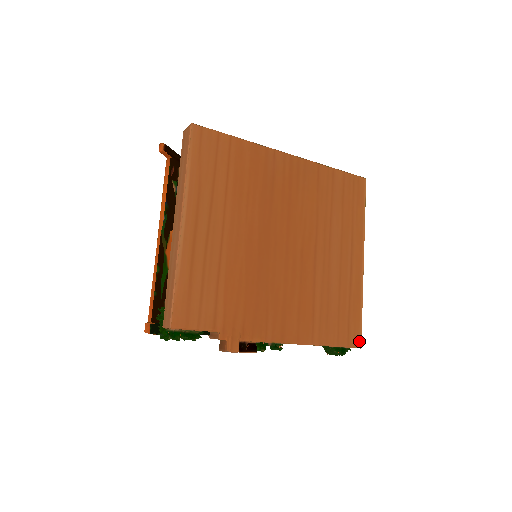
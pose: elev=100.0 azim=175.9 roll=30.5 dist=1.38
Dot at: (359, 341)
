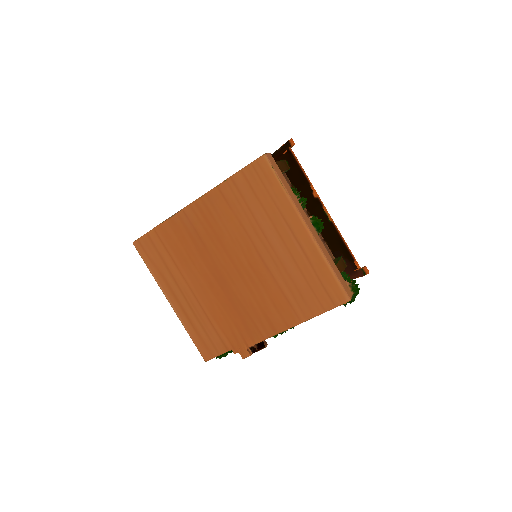
Dot at: (345, 296)
